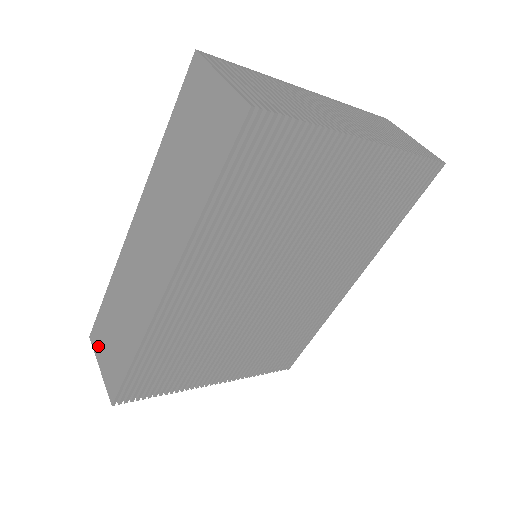
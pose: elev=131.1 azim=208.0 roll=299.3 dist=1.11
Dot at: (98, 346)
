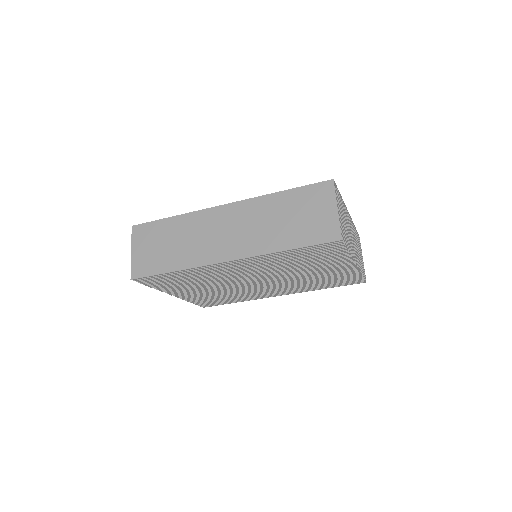
Dot at: (139, 239)
